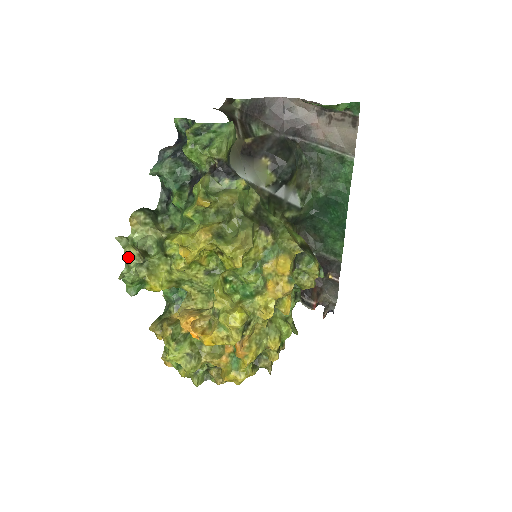
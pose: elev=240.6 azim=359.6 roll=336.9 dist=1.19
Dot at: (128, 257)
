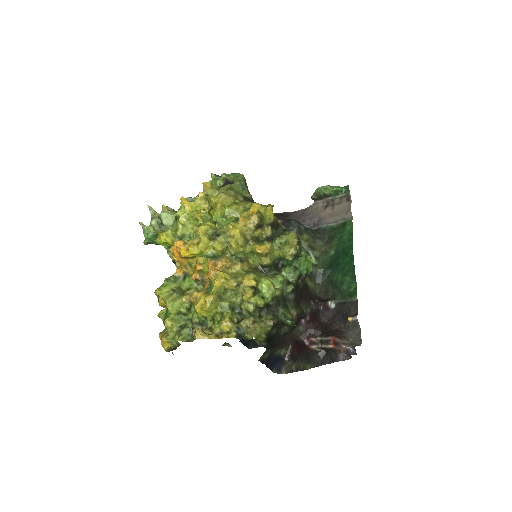
Dot at: (152, 219)
